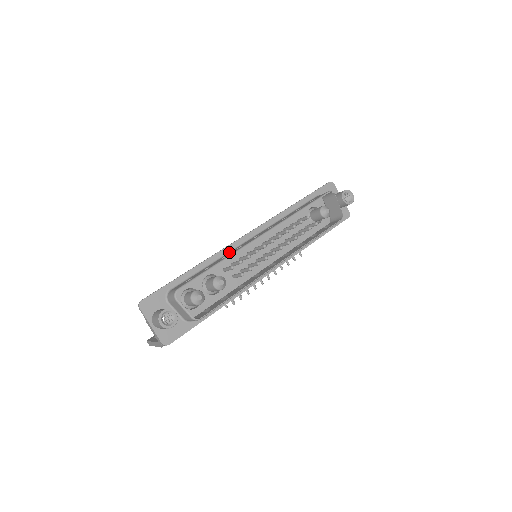
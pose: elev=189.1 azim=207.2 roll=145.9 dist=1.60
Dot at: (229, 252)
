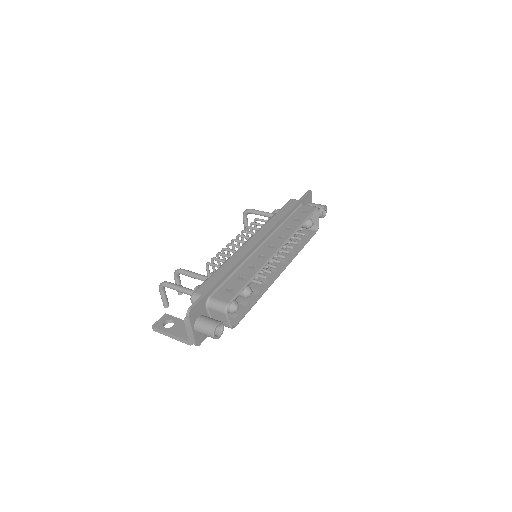
Dot at: (249, 258)
